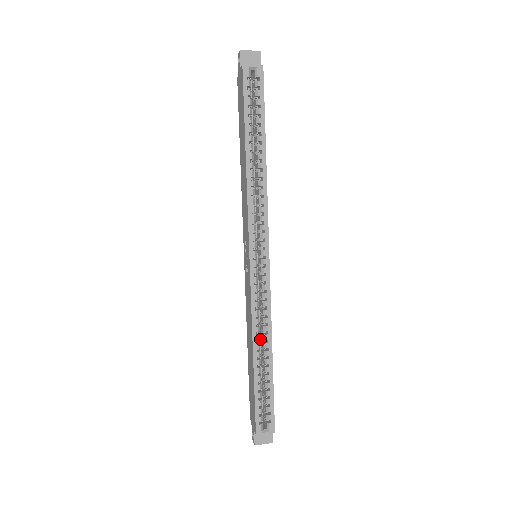
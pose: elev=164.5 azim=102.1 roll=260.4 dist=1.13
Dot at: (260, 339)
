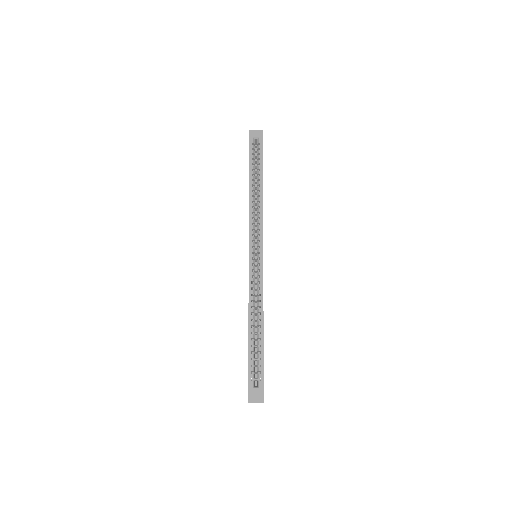
Dot at: occluded
